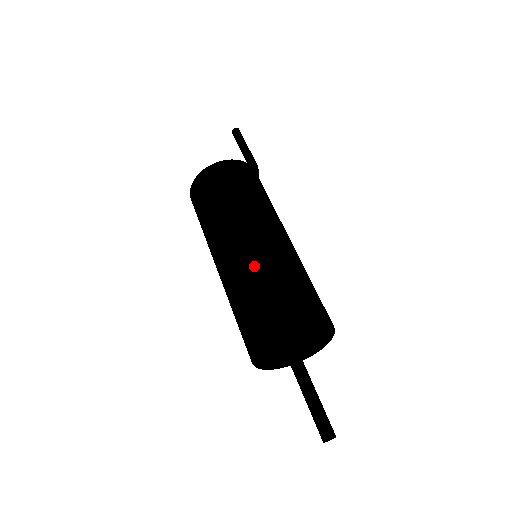
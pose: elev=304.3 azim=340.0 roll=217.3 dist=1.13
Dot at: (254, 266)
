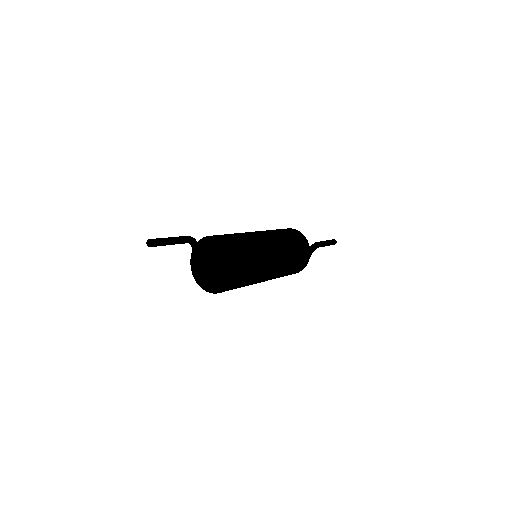
Dot at: occluded
